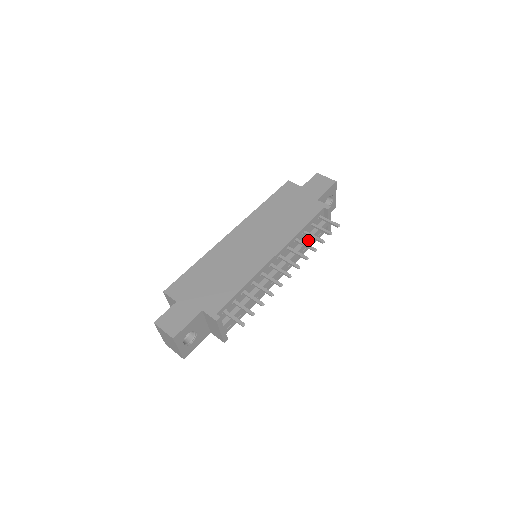
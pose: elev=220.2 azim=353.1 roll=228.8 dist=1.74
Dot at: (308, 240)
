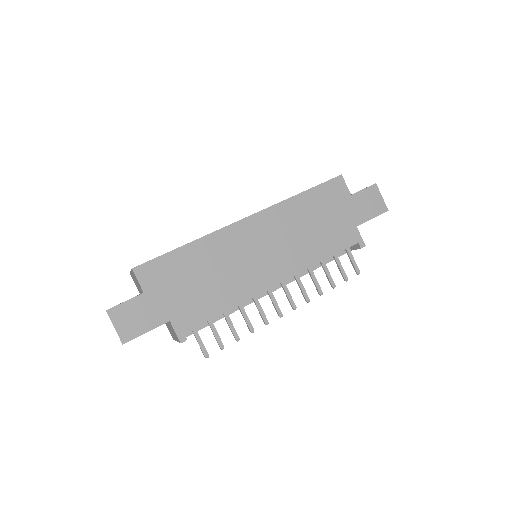
Dot at: occluded
